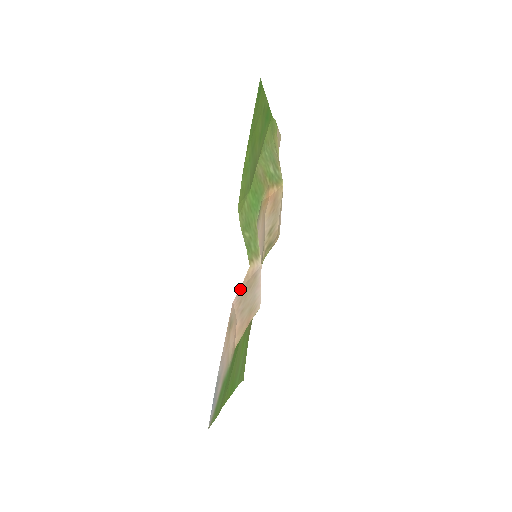
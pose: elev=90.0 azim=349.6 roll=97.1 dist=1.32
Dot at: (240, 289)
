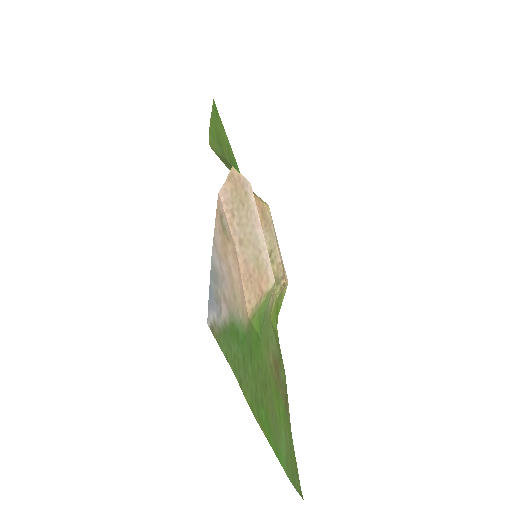
Dot at: (226, 184)
